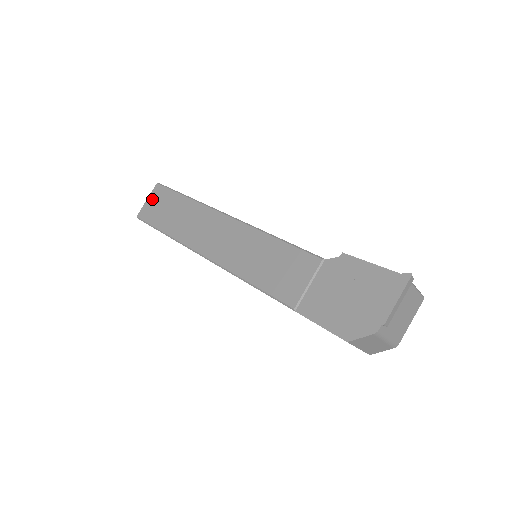
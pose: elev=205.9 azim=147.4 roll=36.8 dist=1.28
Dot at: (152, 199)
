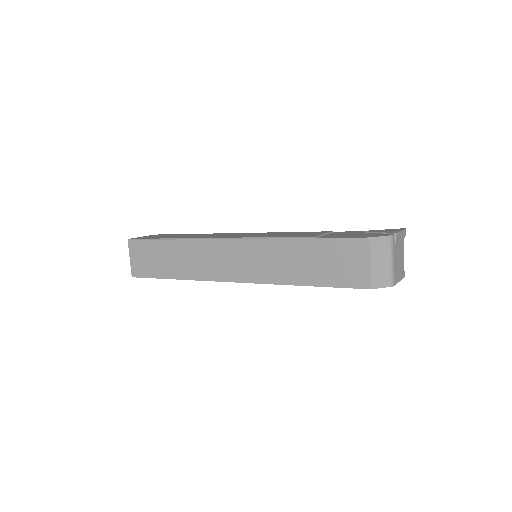
Dot at: (149, 236)
